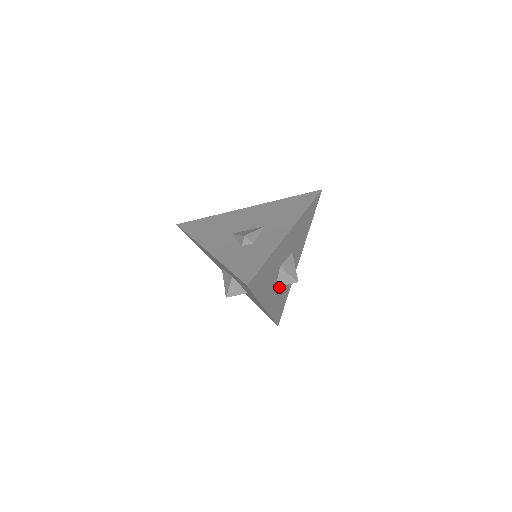
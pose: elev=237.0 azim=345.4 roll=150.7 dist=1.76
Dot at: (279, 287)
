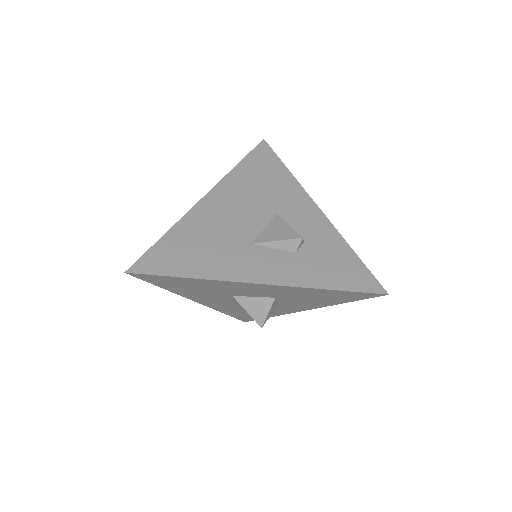
Dot at: occluded
